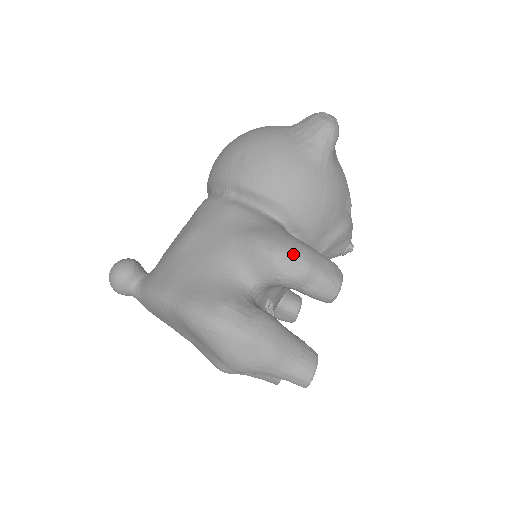
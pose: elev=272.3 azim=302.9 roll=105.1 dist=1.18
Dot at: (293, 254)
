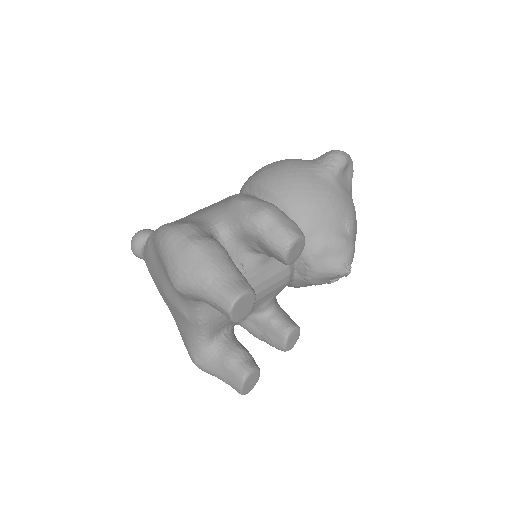
Dot at: (259, 203)
